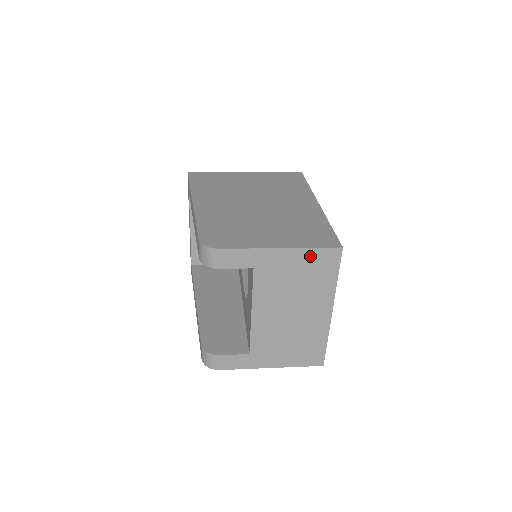
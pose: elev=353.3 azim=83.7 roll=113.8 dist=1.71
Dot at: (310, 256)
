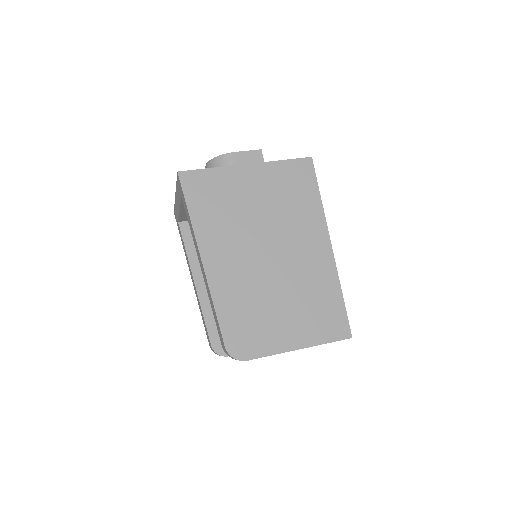
Dot at: occluded
